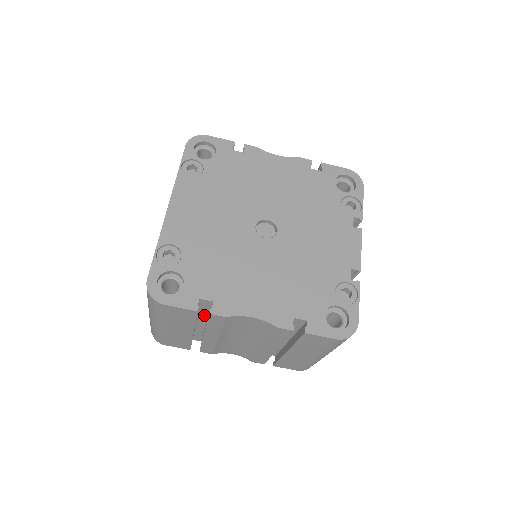
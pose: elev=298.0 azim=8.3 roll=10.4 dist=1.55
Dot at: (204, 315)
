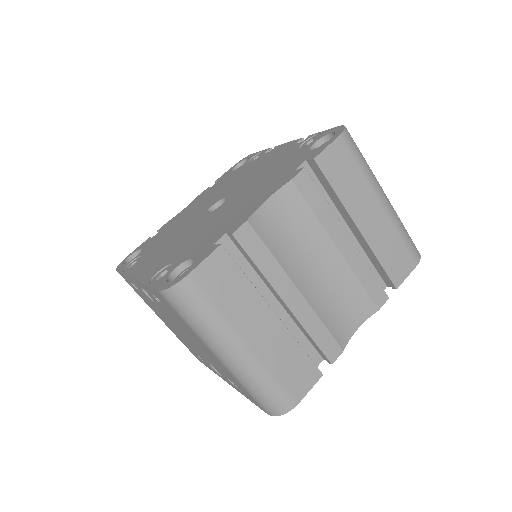
Dot at: (254, 281)
